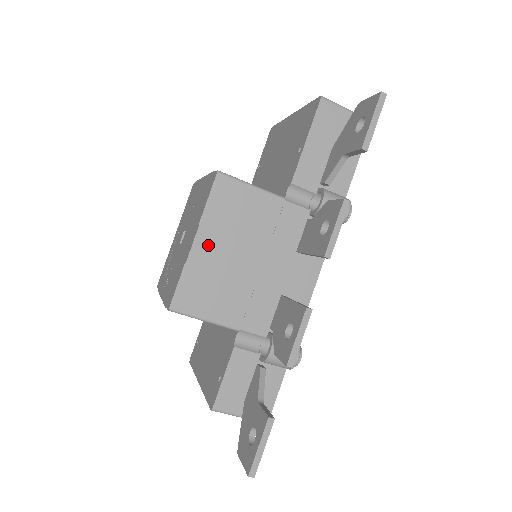
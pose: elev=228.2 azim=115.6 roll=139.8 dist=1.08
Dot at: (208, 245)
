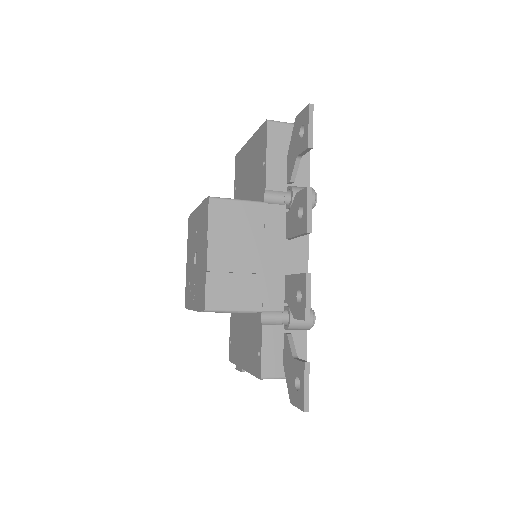
Dot at: (219, 253)
